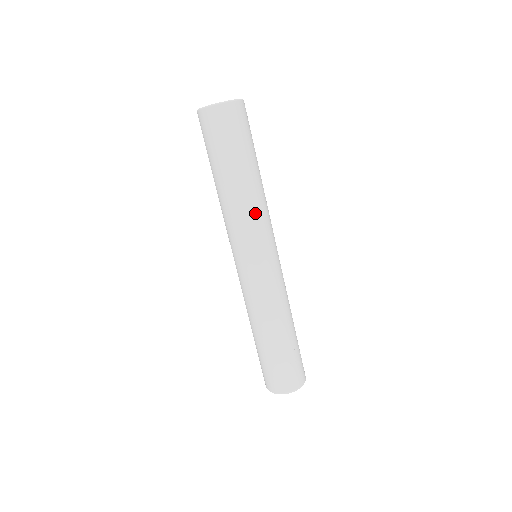
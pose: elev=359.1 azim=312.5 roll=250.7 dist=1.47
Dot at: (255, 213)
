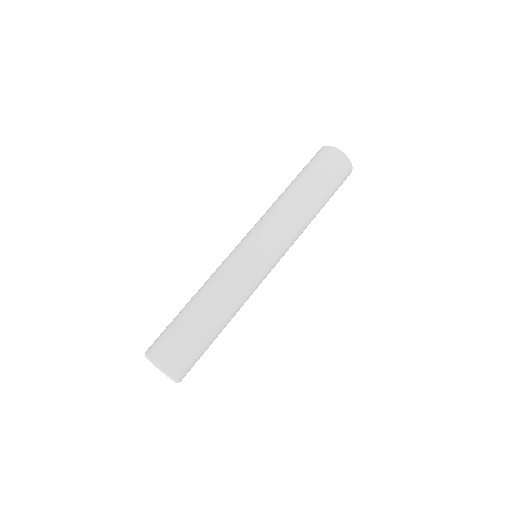
Dot at: (275, 211)
